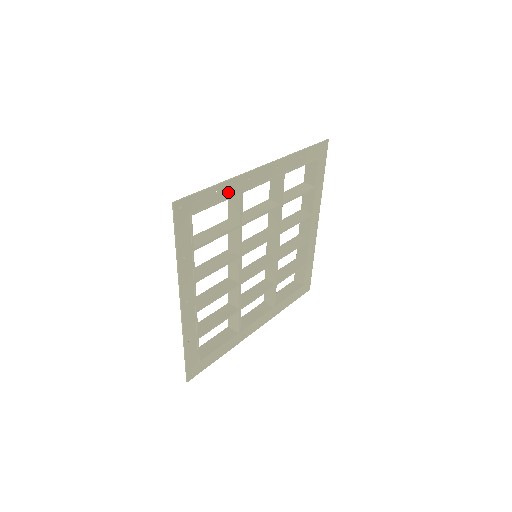
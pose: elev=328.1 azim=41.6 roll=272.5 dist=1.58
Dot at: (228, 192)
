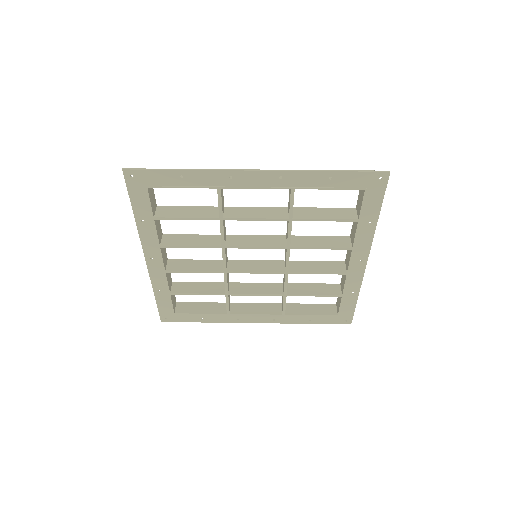
Dot at: (199, 181)
